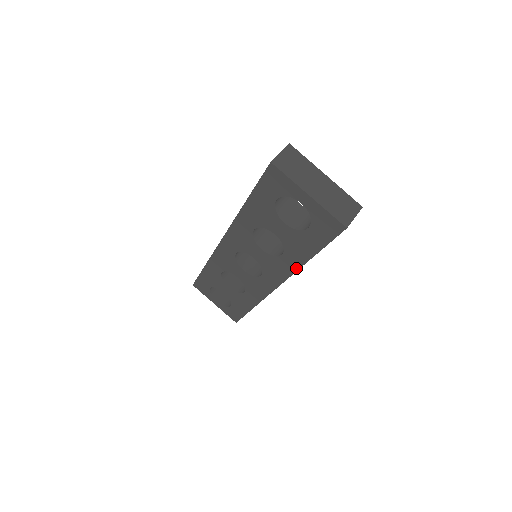
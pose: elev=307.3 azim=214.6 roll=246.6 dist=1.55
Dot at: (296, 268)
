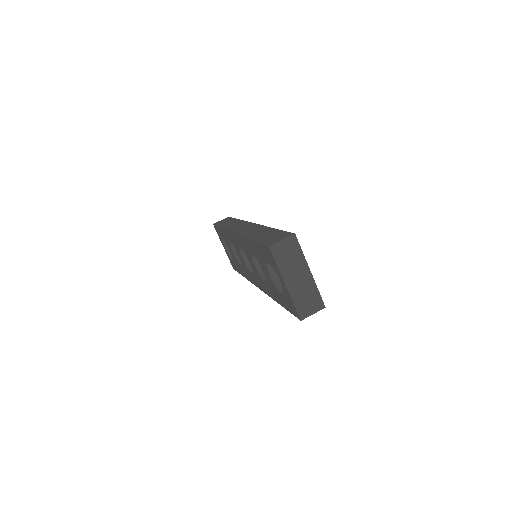
Dot at: (271, 296)
